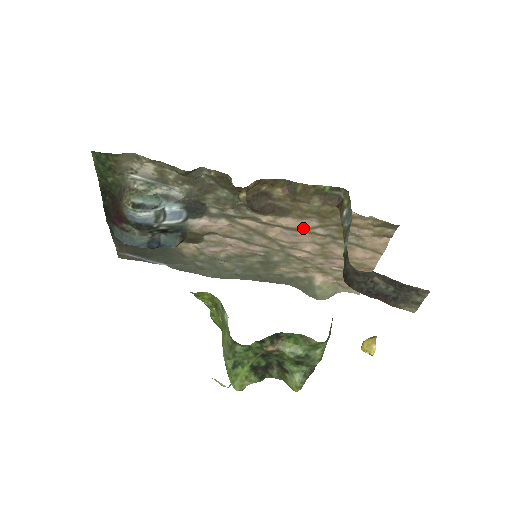
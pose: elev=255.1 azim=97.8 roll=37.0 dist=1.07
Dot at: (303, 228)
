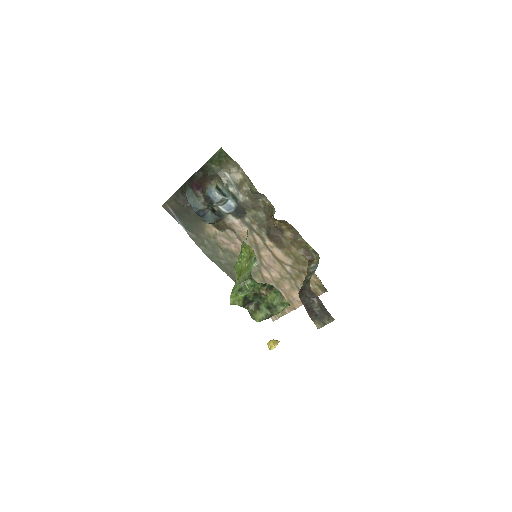
Dot at: (282, 261)
